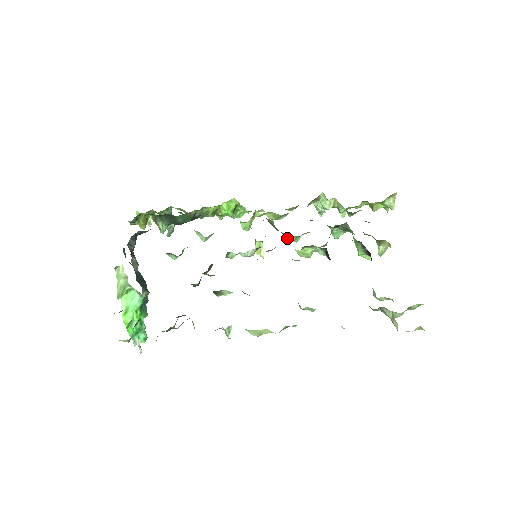
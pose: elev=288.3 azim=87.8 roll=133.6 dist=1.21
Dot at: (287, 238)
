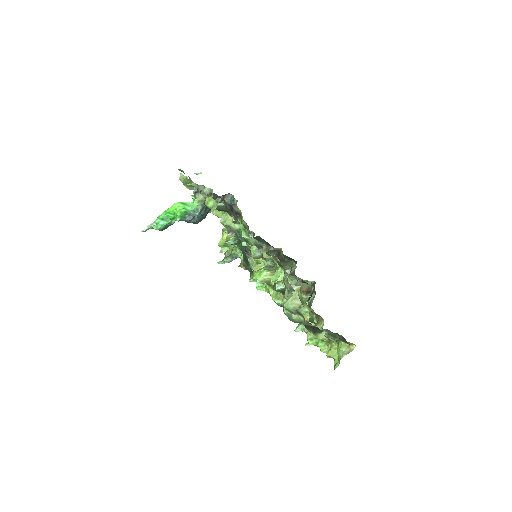
Dot at: occluded
